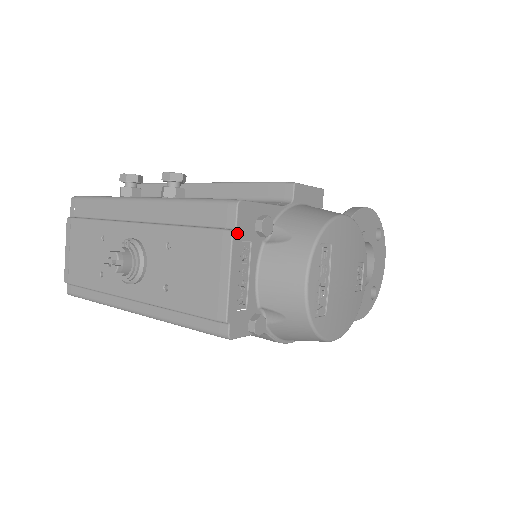
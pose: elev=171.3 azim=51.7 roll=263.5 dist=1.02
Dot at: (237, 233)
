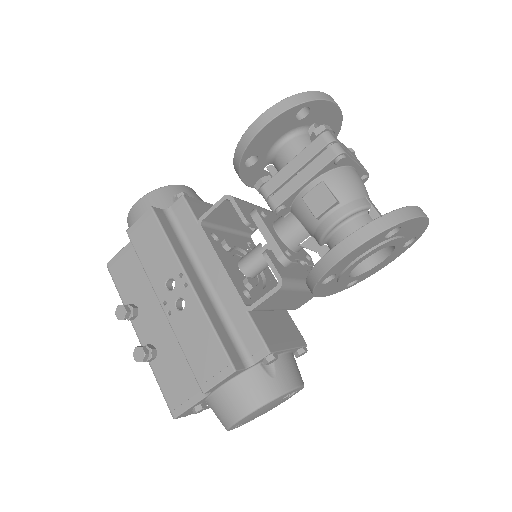
Dot at: (186, 415)
